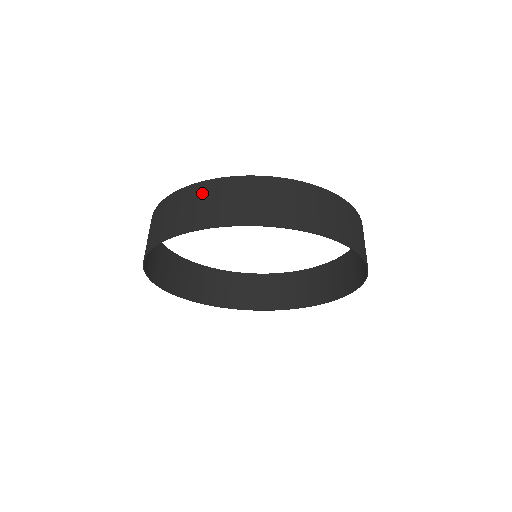
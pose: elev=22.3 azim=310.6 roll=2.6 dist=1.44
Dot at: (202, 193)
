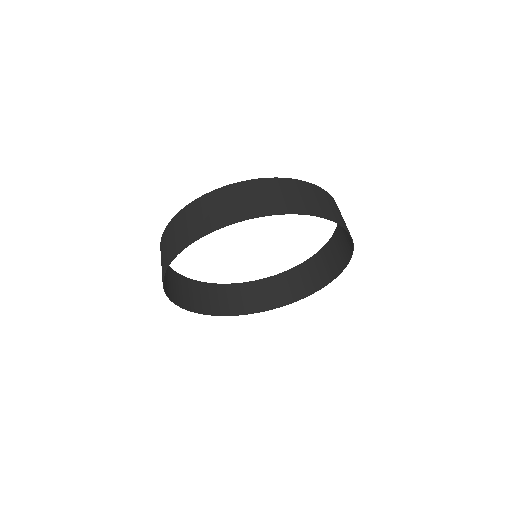
Dot at: (198, 208)
